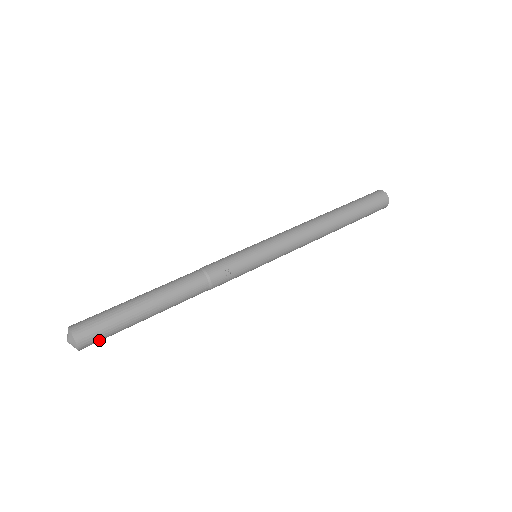
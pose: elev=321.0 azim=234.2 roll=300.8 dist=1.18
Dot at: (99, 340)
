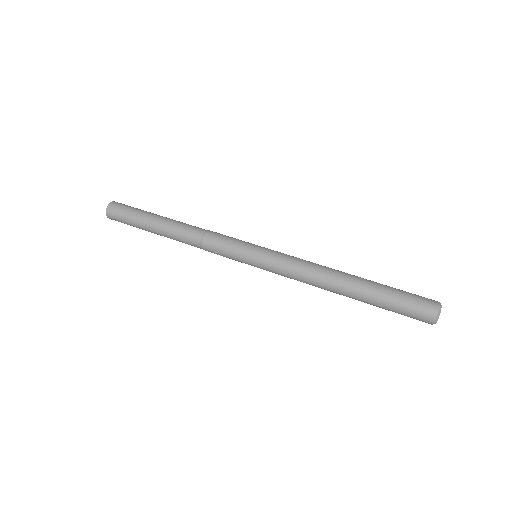
Dot at: occluded
